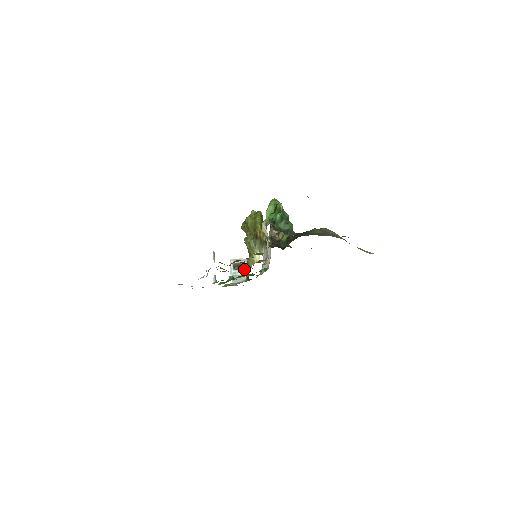
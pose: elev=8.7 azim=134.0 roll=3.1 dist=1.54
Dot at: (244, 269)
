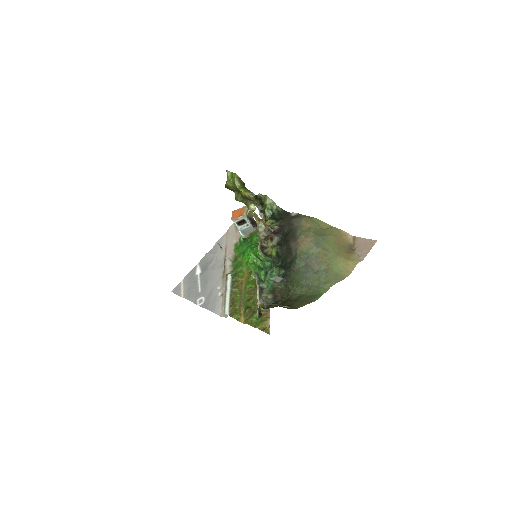
Dot at: (247, 223)
